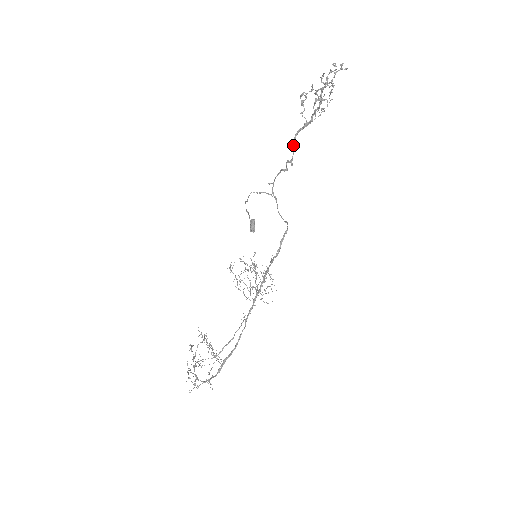
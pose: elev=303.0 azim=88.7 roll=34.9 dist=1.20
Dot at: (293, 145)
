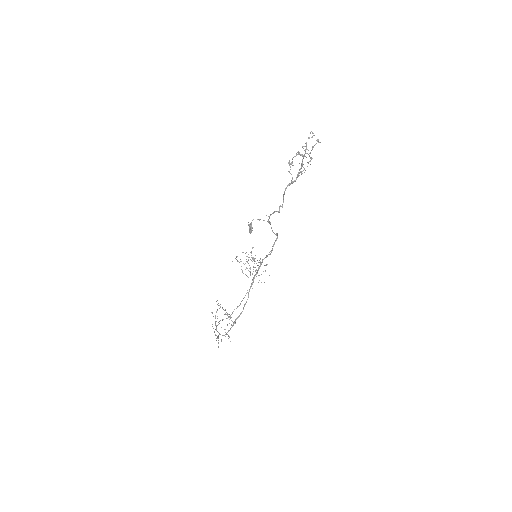
Dot at: occluded
